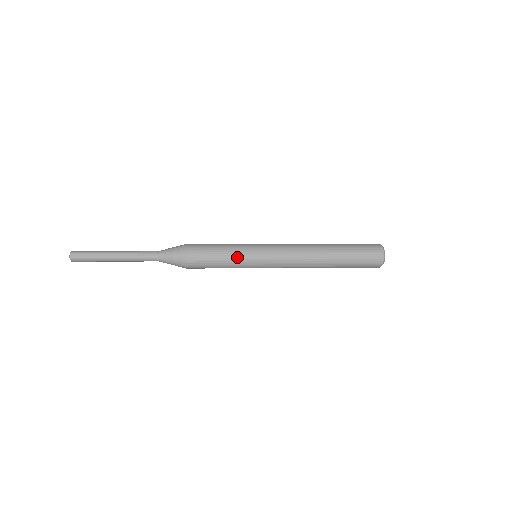
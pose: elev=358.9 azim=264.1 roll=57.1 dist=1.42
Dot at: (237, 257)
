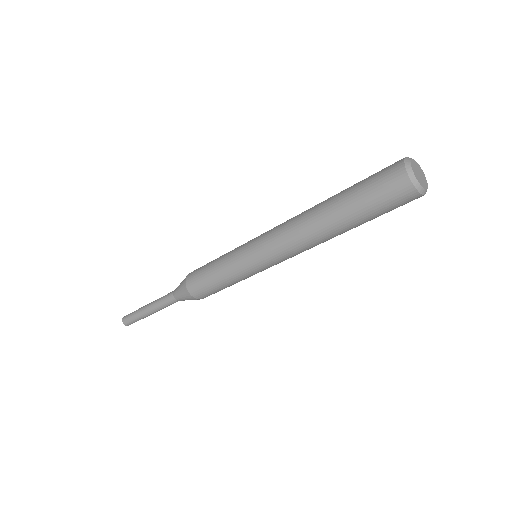
Dot at: (227, 255)
